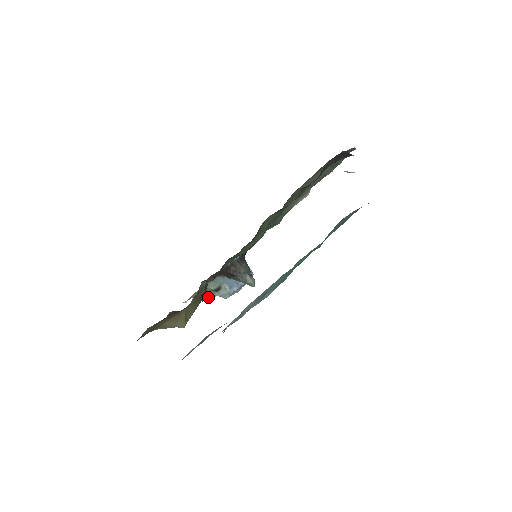
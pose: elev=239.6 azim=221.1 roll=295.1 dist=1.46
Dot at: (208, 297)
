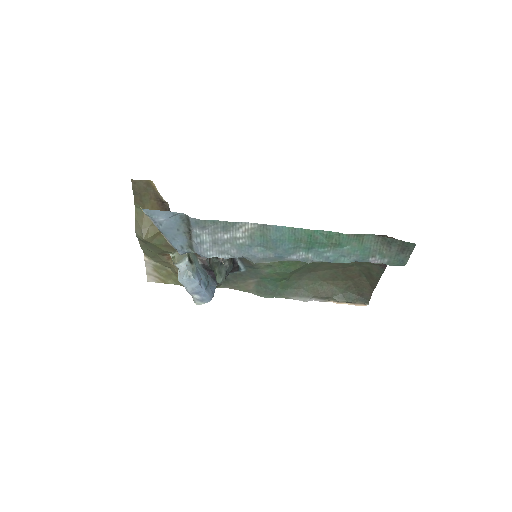
Dot at: (176, 258)
